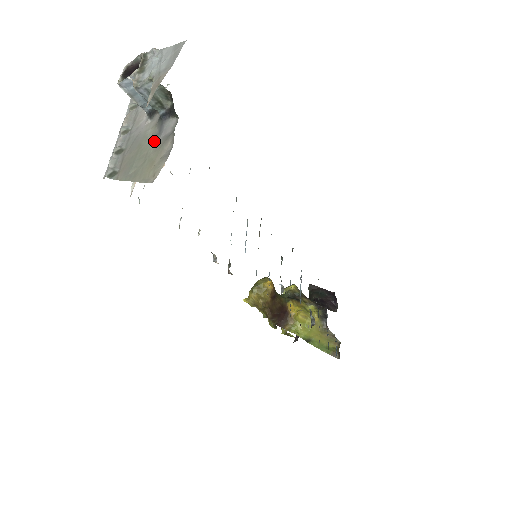
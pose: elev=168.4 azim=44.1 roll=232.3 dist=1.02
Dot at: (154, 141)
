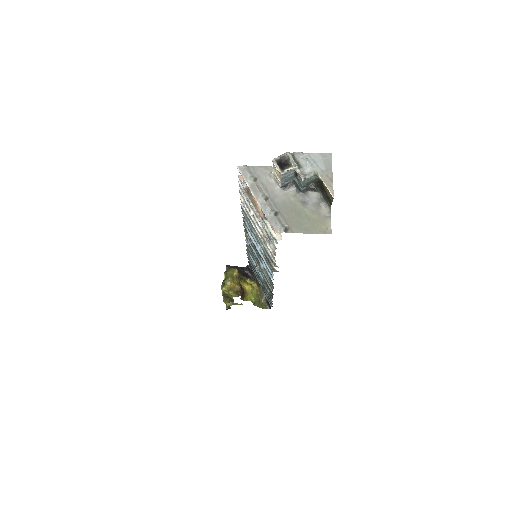
Dot at: (305, 206)
